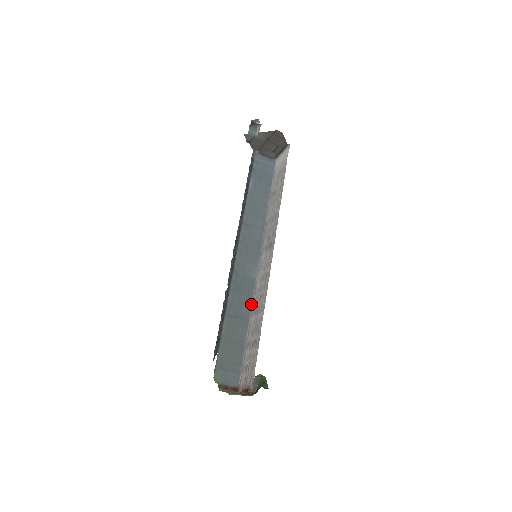
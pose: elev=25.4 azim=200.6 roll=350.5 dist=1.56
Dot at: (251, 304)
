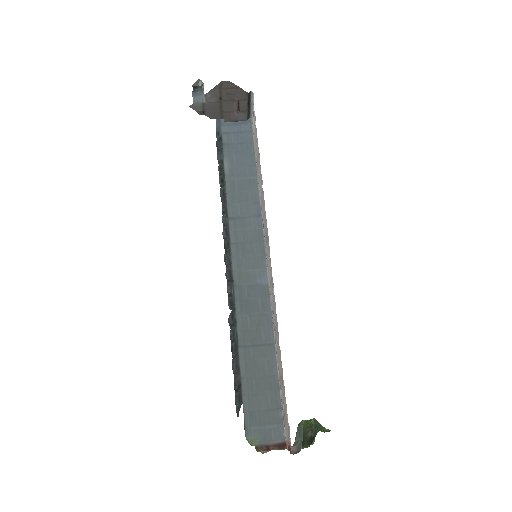
Dot at: (271, 321)
